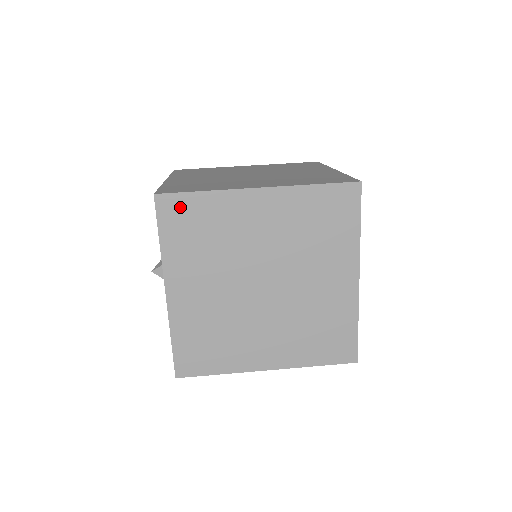
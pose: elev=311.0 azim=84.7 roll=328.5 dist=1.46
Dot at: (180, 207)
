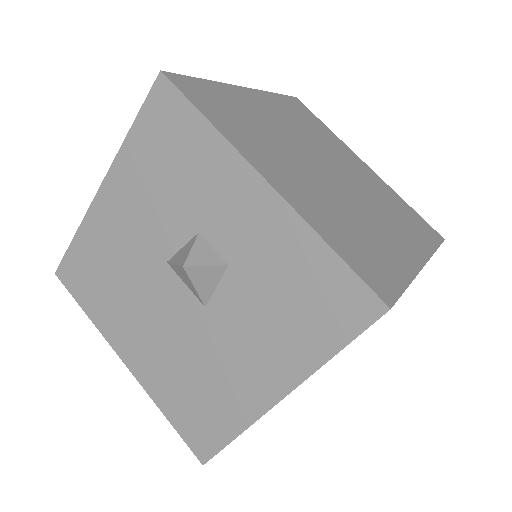
Dot at: (197, 89)
